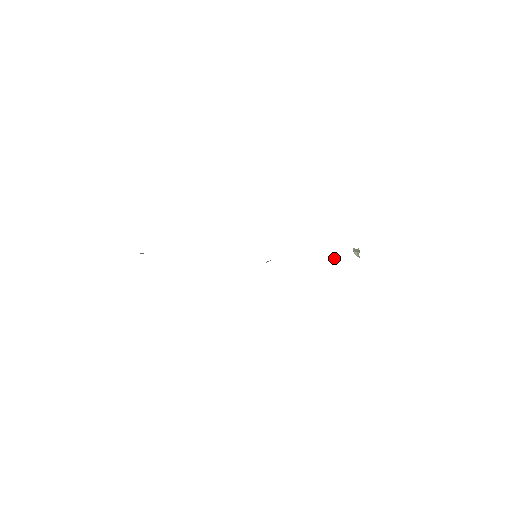
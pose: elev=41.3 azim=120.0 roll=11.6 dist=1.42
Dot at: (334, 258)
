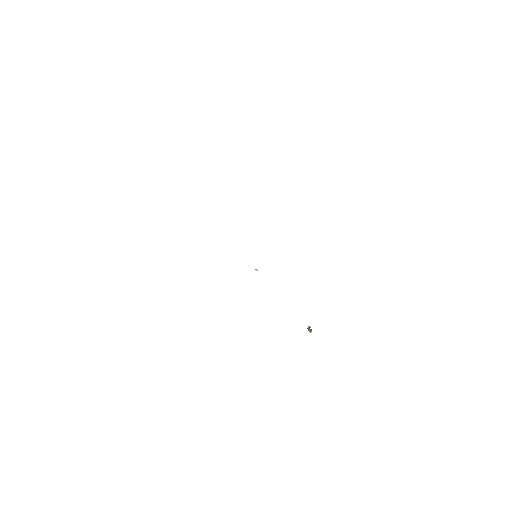
Dot at: occluded
